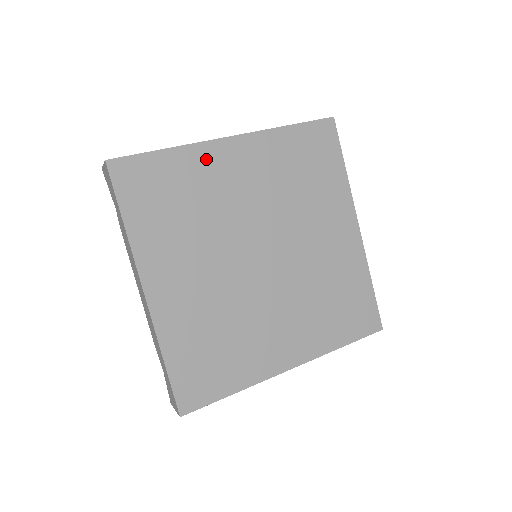
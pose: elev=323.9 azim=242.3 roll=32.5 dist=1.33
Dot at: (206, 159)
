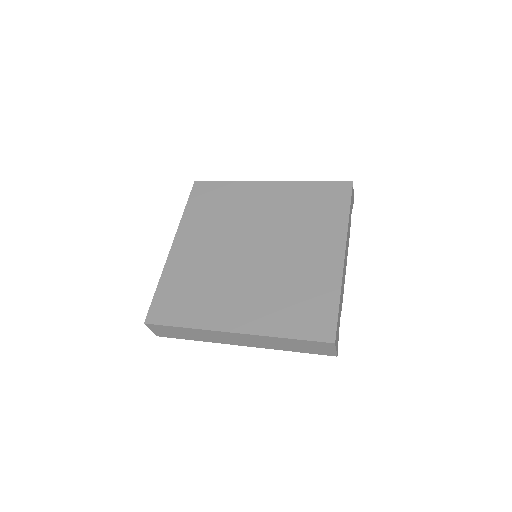
Dot at: (247, 190)
